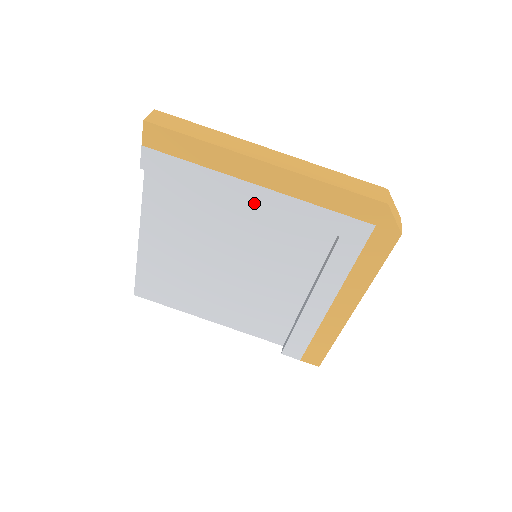
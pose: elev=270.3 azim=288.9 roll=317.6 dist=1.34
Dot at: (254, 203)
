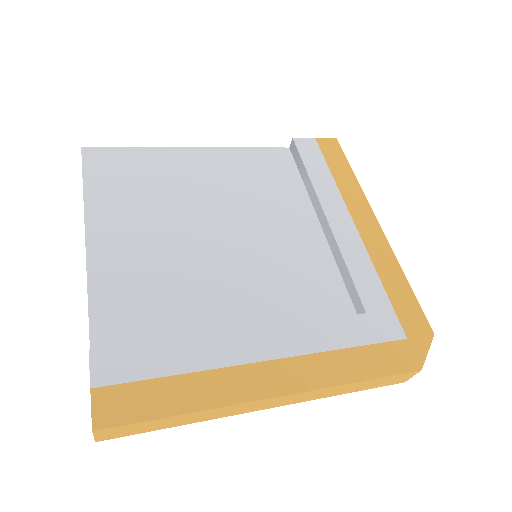
Dot at: (334, 225)
